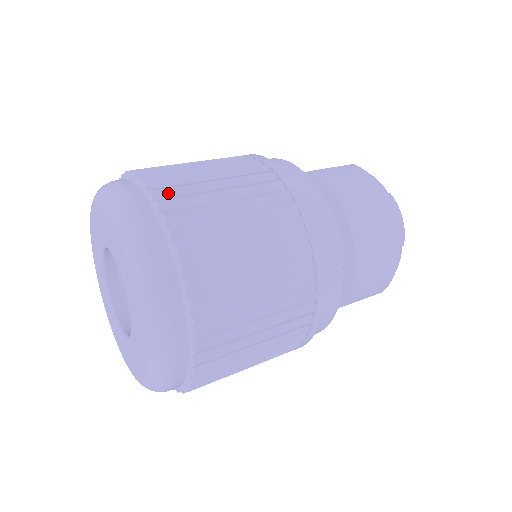
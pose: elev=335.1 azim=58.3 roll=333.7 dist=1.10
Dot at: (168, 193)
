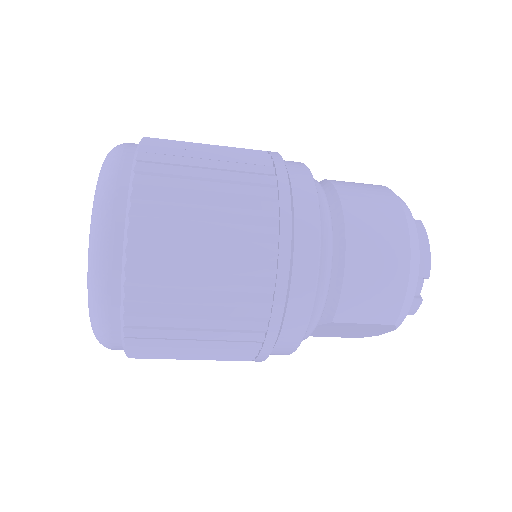
Dot at: (155, 144)
